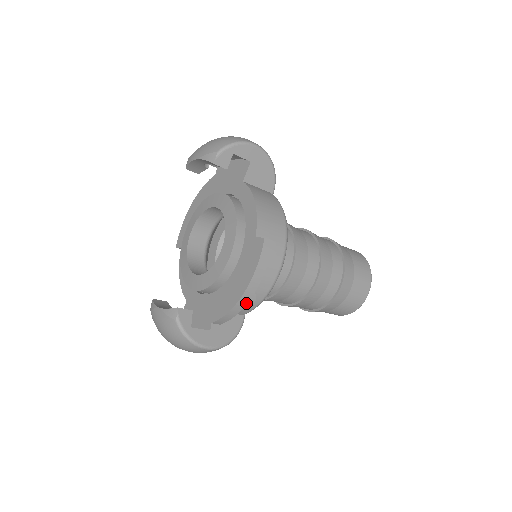
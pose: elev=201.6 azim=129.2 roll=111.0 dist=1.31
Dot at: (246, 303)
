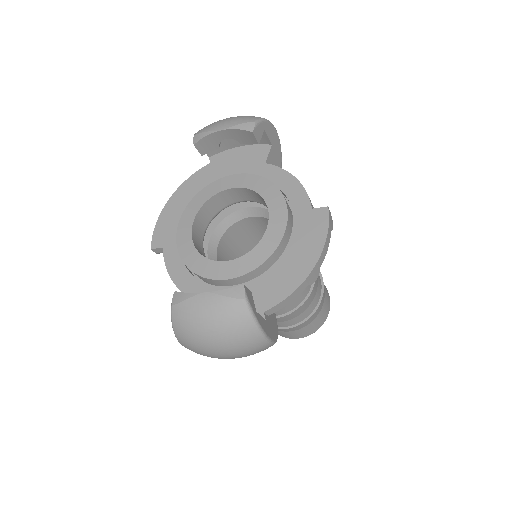
Dot at: (311, 280)
